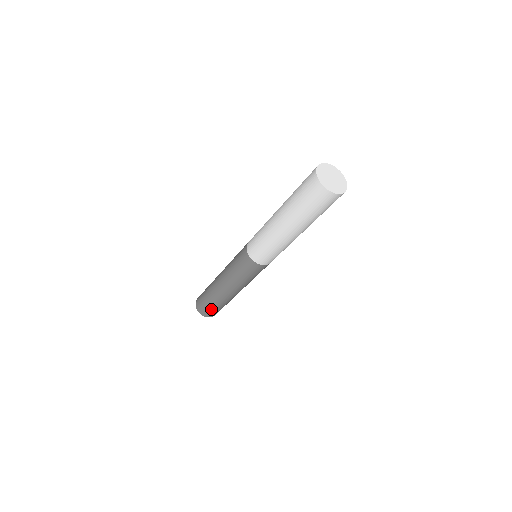
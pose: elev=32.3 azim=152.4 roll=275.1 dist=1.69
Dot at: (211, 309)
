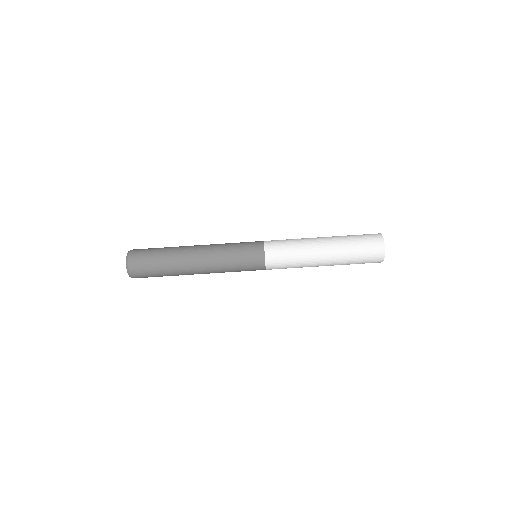
Dot at: (150, 261)
